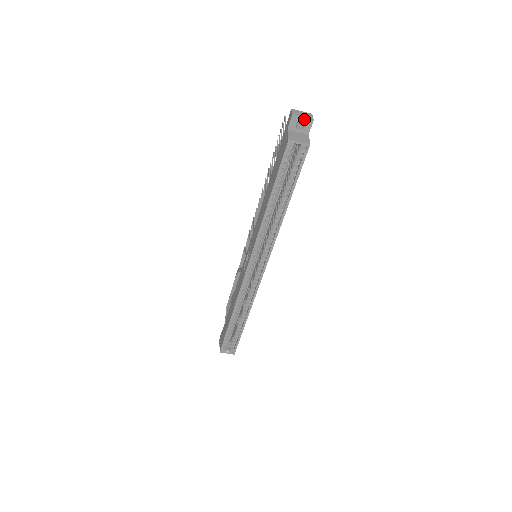
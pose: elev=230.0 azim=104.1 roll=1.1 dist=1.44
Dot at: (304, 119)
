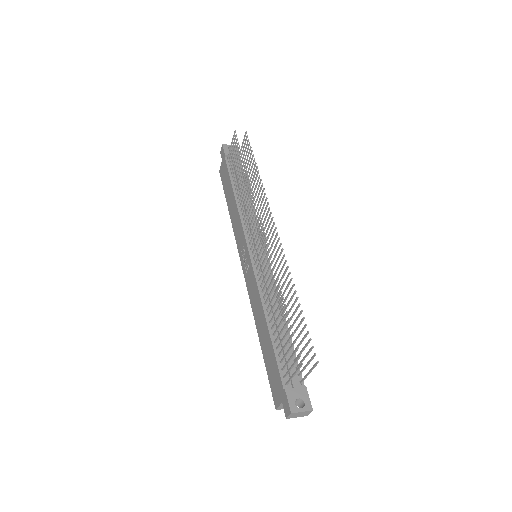
Dot at: (298, 416)
